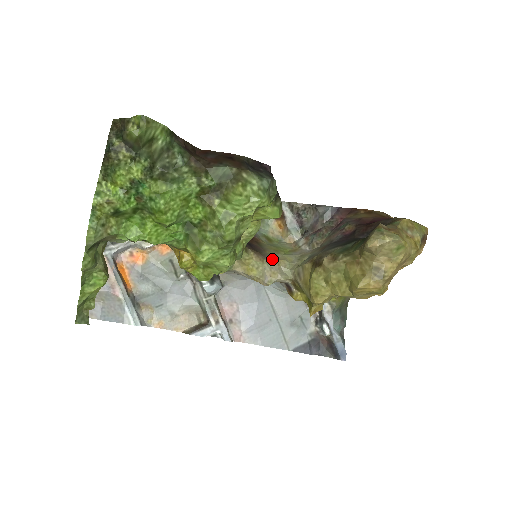
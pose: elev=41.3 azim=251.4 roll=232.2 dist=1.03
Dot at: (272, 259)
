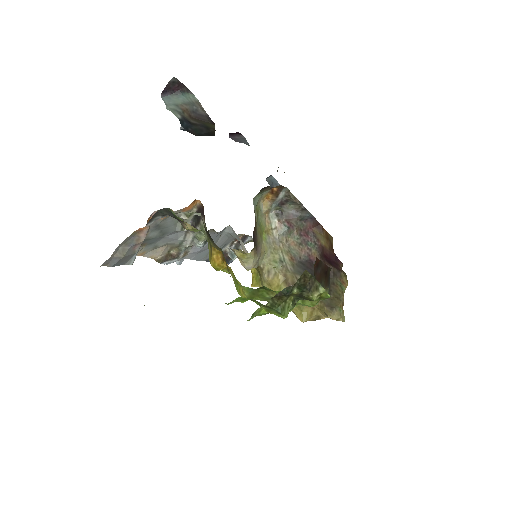
Dot at: (259, 252)
